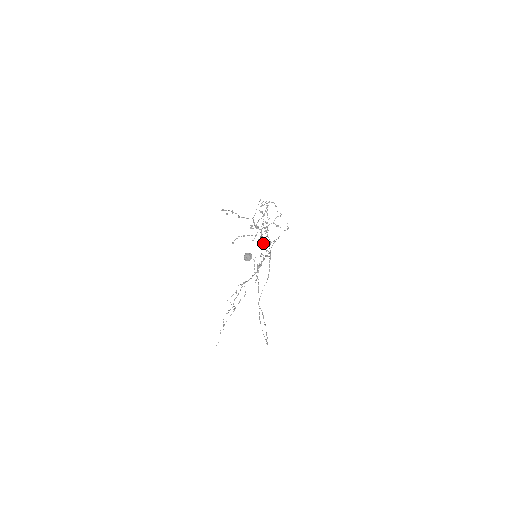
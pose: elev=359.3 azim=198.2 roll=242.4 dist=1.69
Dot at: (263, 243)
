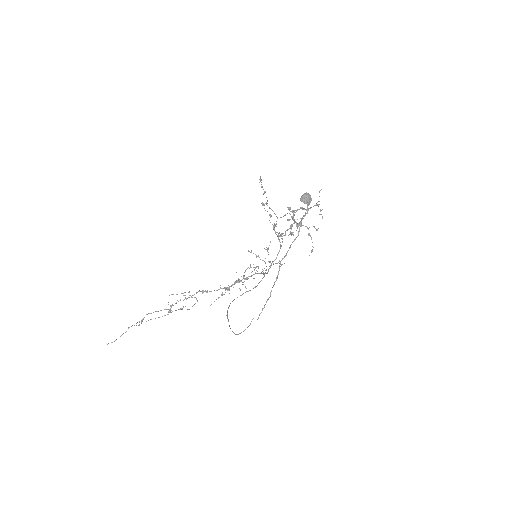
Dot at: occluded
